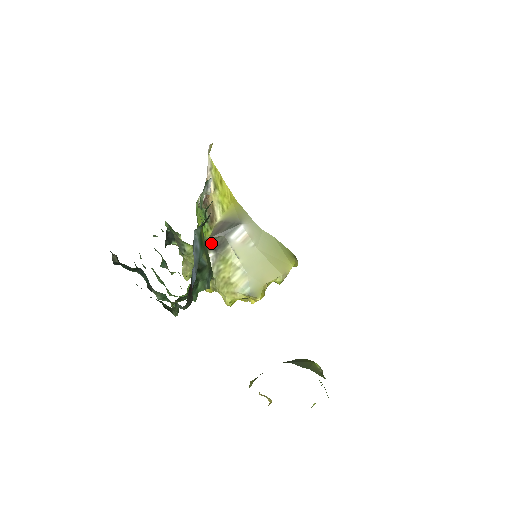
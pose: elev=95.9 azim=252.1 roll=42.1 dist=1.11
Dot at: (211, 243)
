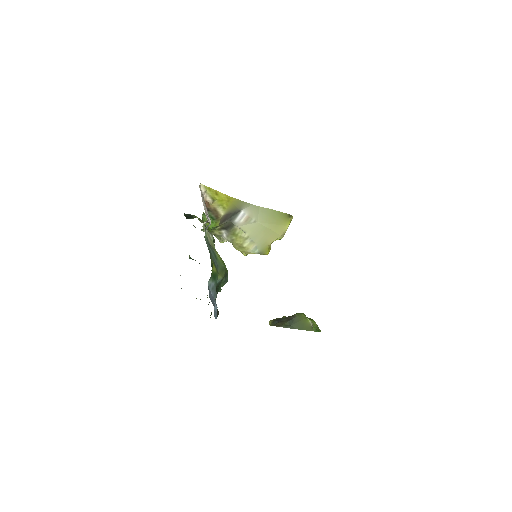
Dot at: (221, 226)
